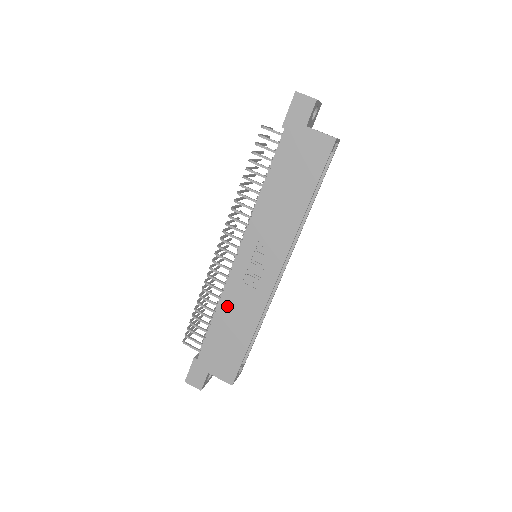
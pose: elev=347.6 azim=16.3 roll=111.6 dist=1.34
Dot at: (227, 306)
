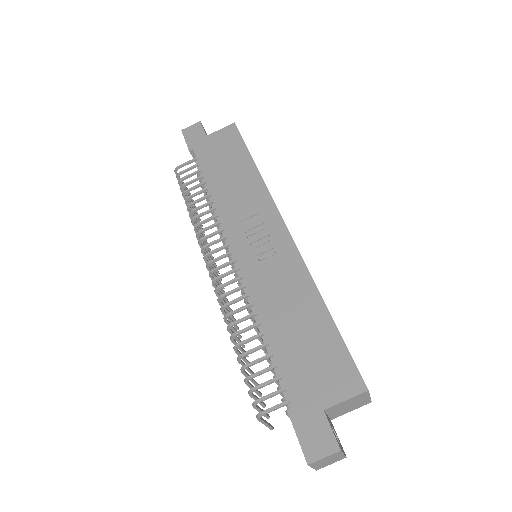
Dot at: (267, 305)
